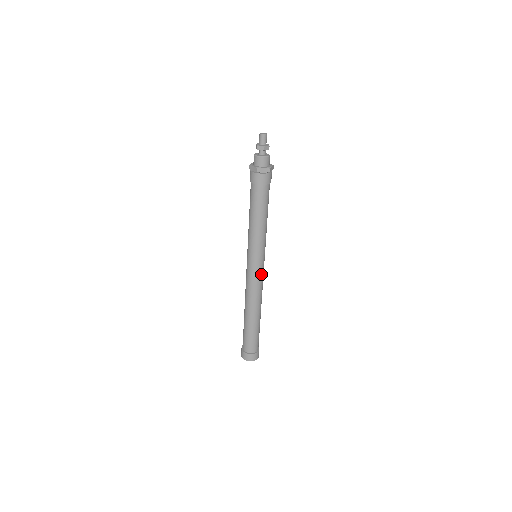
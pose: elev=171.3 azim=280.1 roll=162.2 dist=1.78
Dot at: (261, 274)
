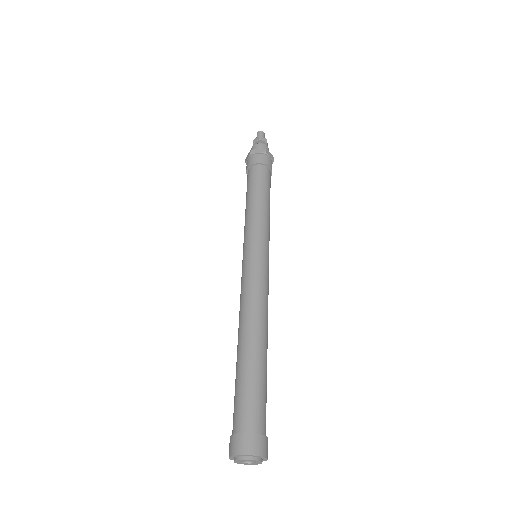
Dot at: (261, 272)
